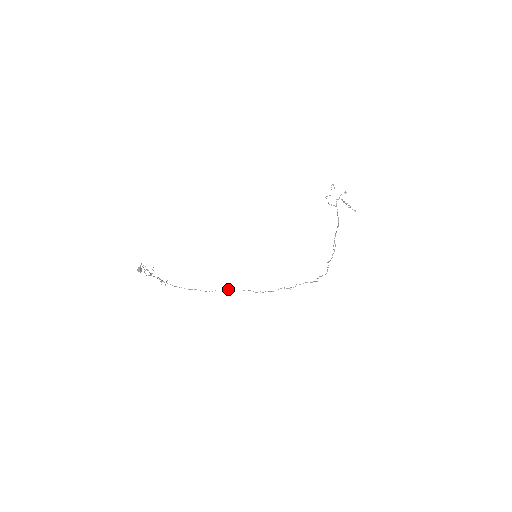
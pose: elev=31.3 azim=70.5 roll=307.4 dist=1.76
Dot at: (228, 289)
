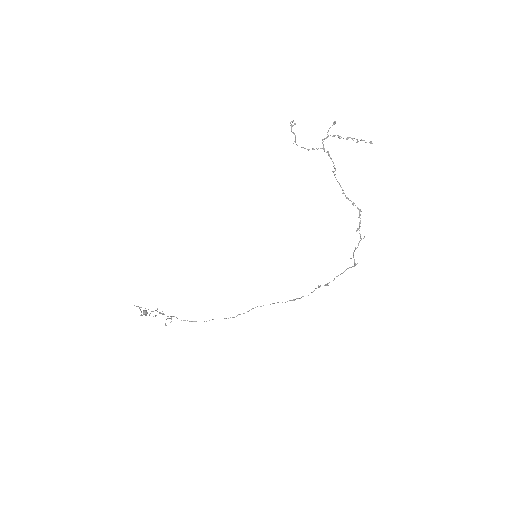
Dot at: occluded
